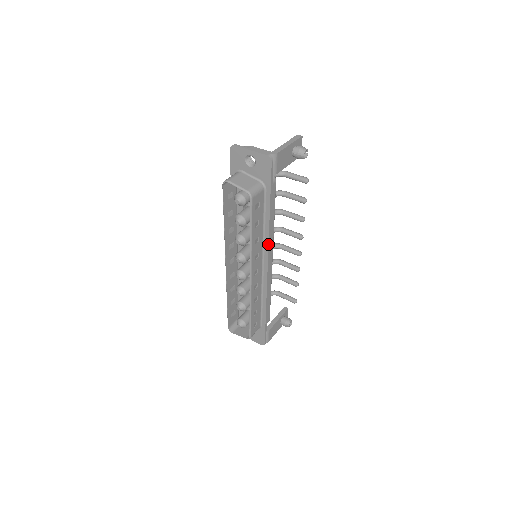
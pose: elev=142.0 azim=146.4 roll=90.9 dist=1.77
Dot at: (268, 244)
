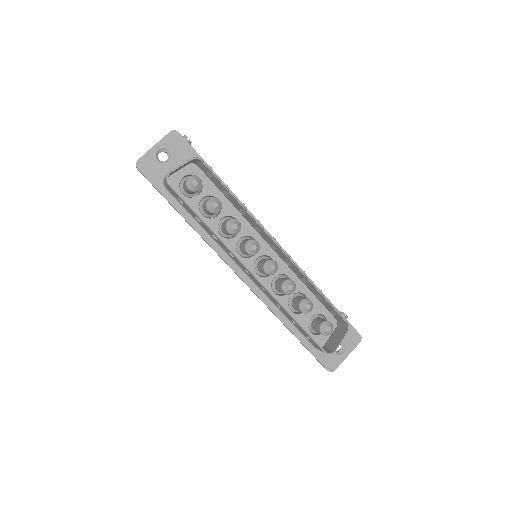
Dot at: (252, 215)
